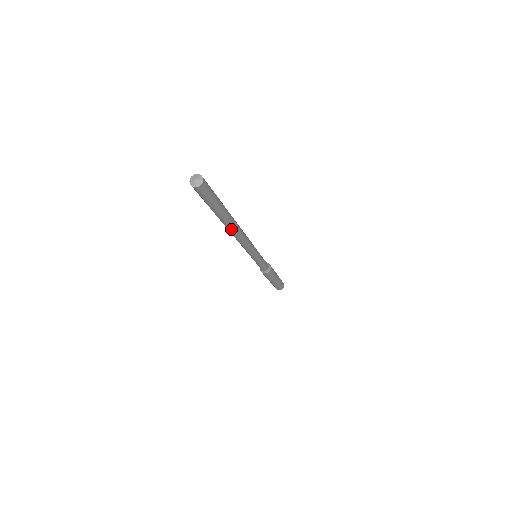
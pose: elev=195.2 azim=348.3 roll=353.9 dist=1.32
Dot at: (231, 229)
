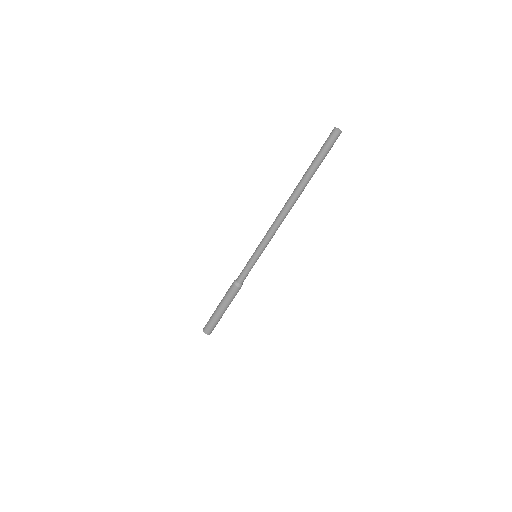
Dot at: (297, 196)
